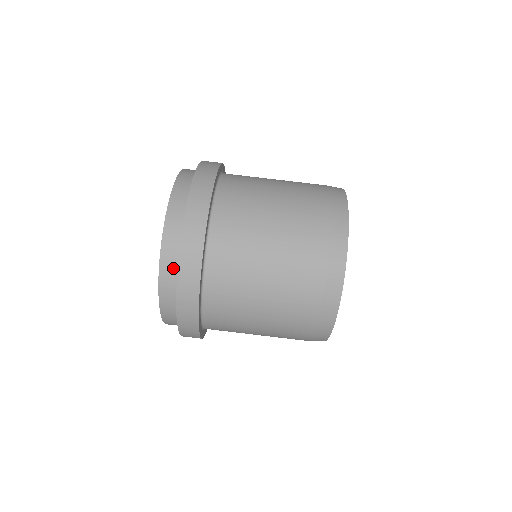
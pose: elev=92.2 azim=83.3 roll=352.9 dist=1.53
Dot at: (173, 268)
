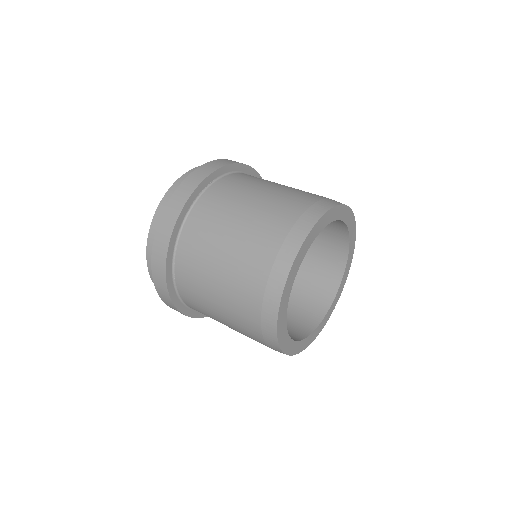
Dot at: occluded
